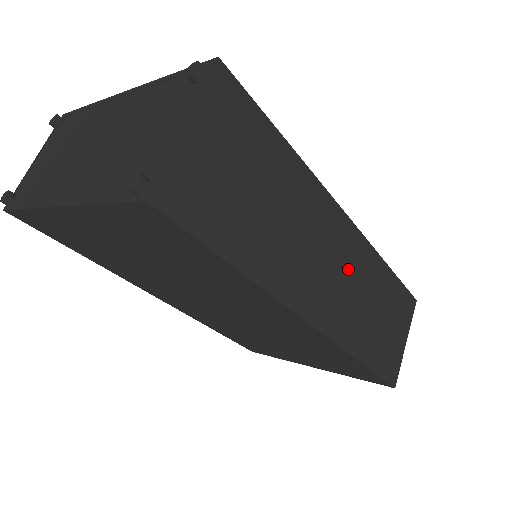
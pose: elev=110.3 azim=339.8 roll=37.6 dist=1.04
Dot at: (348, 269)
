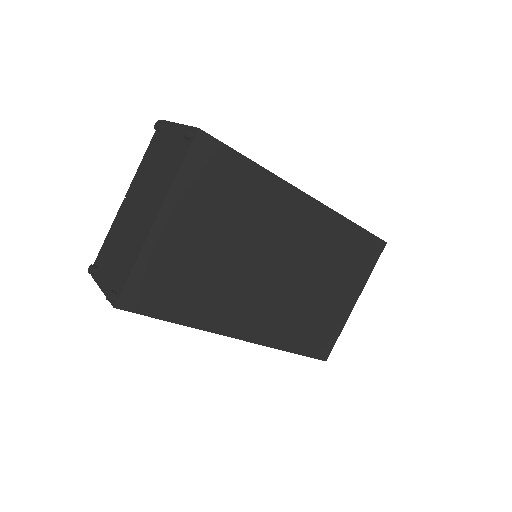
Dot at: occluded
